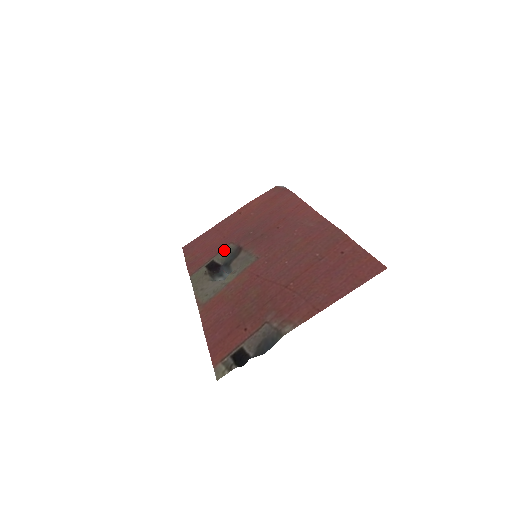
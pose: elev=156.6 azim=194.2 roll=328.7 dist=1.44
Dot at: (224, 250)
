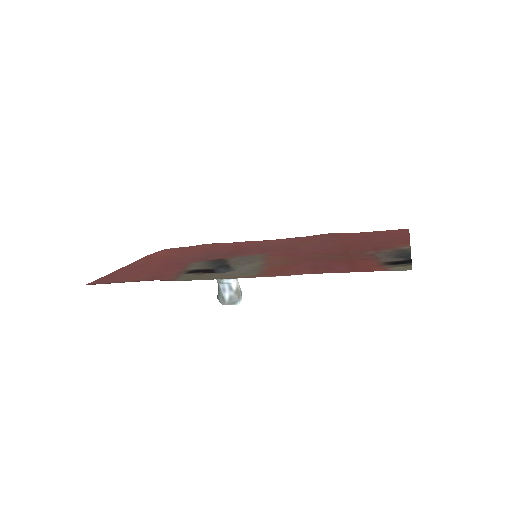
Dot at: (192, 265)
